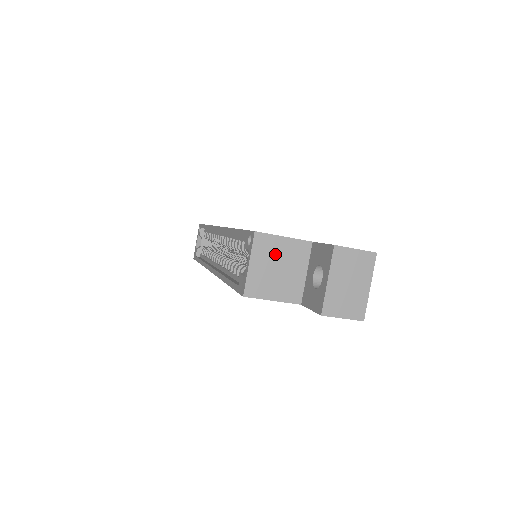
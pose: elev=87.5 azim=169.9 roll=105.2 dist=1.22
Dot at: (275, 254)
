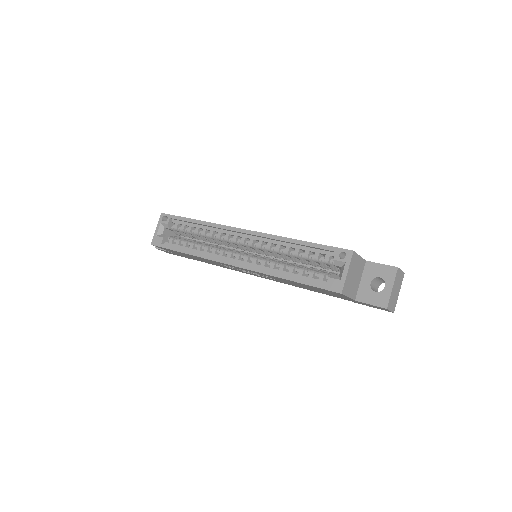
Dot at: (355, 267)
